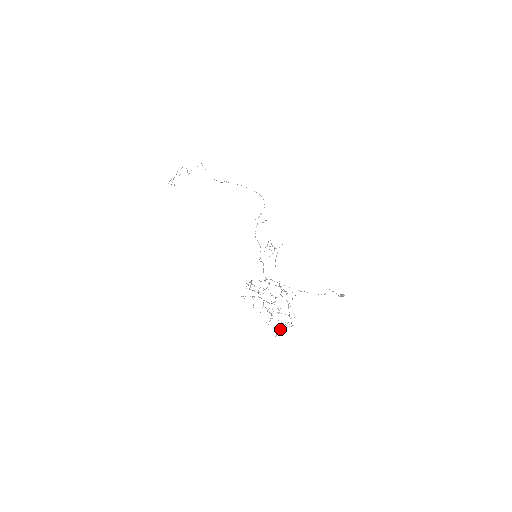
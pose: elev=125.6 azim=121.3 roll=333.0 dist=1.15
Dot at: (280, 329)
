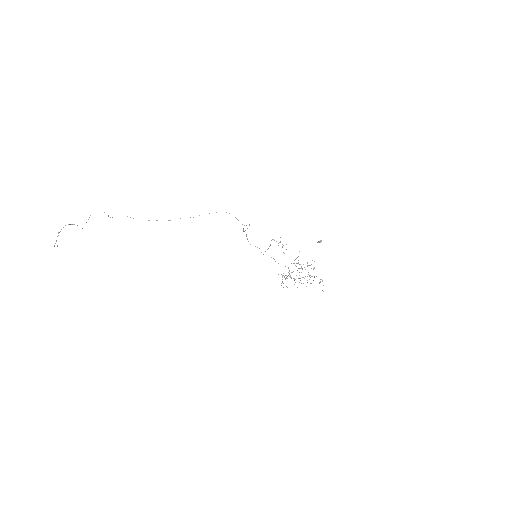
Dot at: occluded
